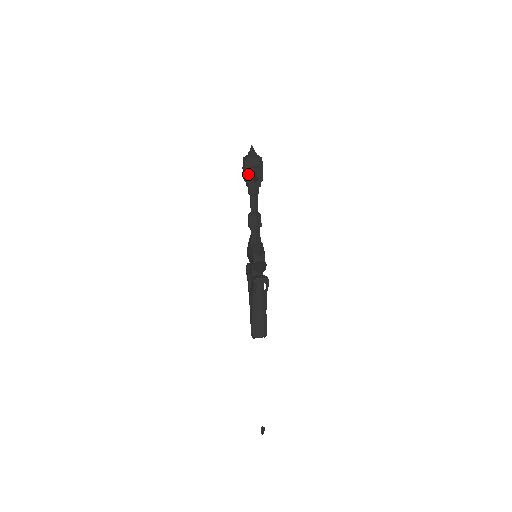
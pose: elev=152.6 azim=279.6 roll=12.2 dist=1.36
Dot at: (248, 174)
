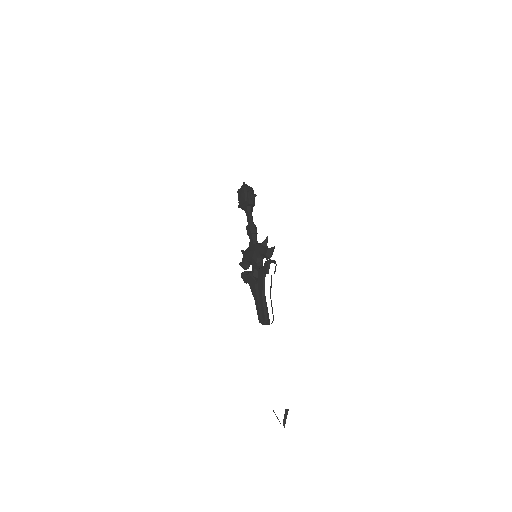
Dot at: (248, 195)
